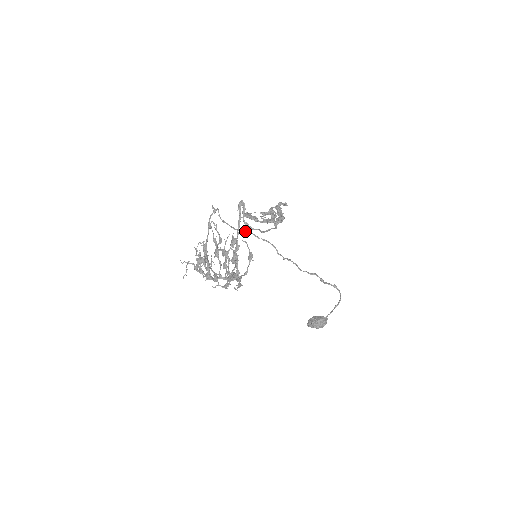
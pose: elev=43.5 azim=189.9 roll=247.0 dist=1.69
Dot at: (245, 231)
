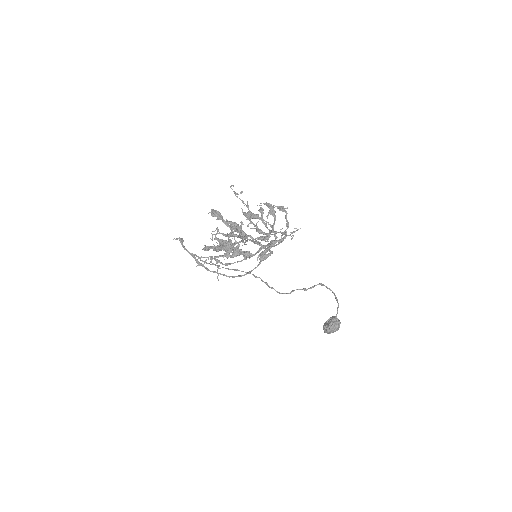
Dot at: occluded
